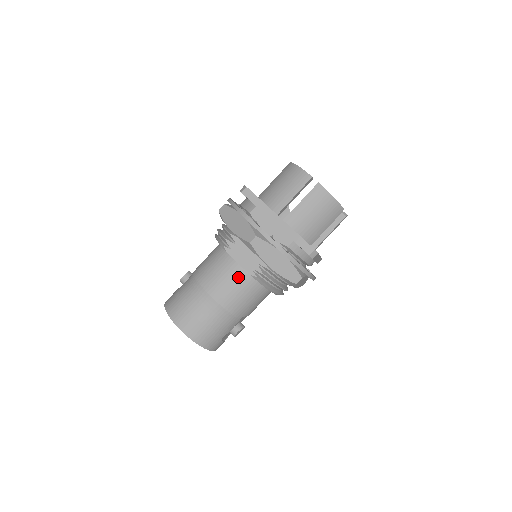
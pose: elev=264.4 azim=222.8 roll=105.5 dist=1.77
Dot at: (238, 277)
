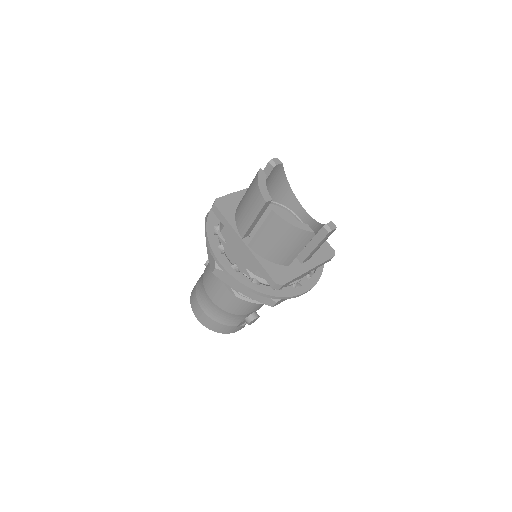
Dot at: (226, 288)
